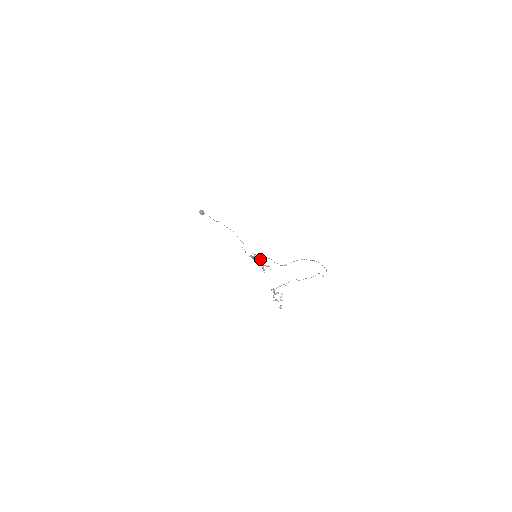
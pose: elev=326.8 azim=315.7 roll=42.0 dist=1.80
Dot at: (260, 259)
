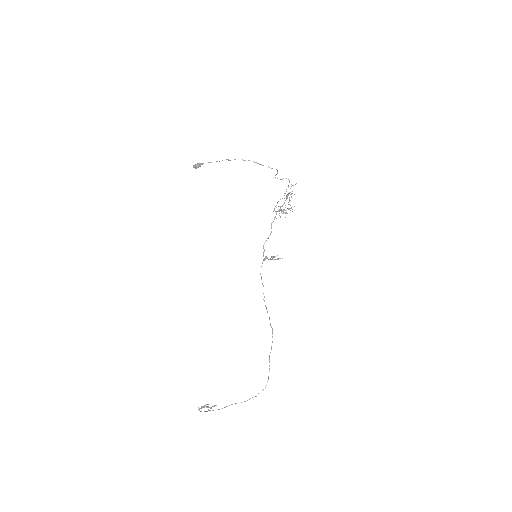
Dot at: occluded
